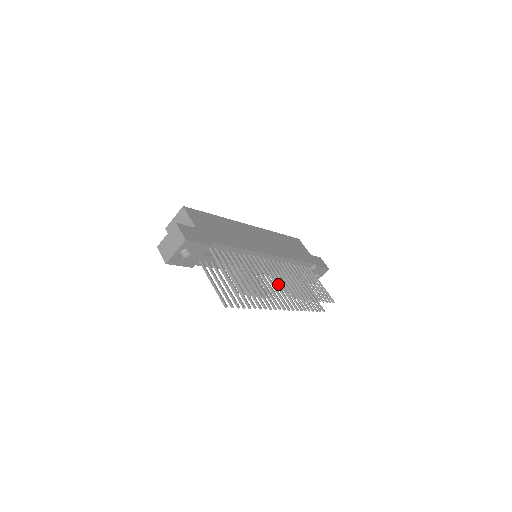
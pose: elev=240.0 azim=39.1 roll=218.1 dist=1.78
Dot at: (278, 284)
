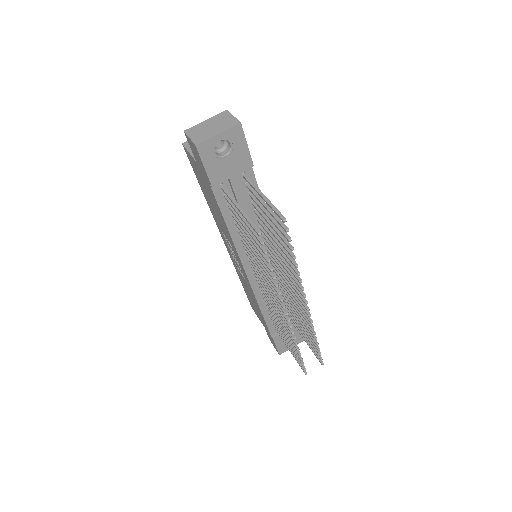
Dot at: occluded
